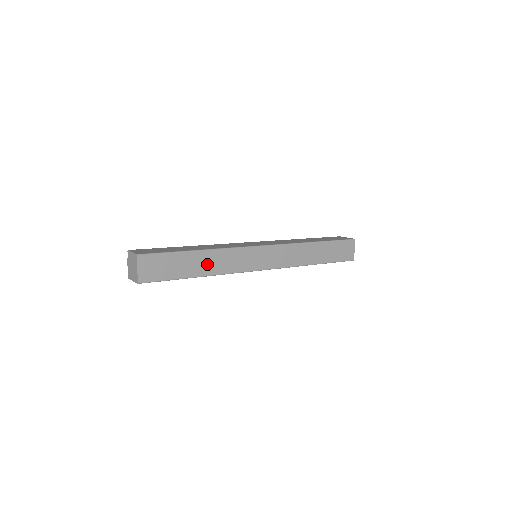
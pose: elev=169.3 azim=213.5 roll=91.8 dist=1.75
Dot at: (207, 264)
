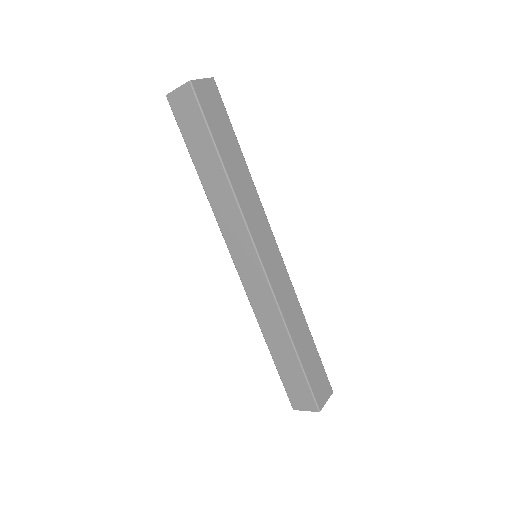
Dot at: (237, 172)
